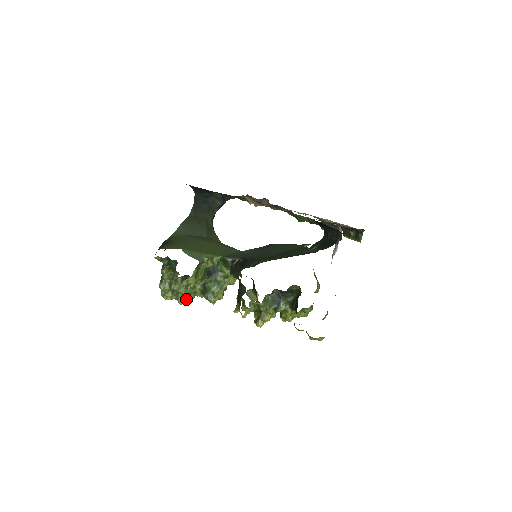
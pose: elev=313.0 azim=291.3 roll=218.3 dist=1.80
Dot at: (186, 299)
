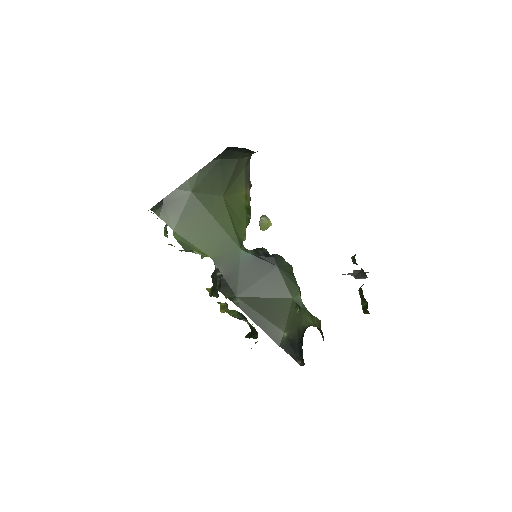
Dot at: occluded
